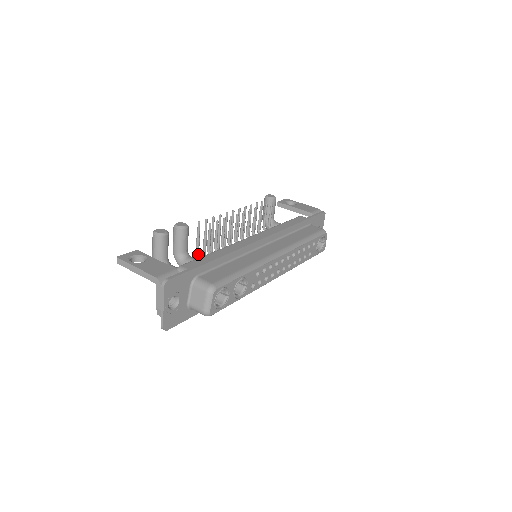
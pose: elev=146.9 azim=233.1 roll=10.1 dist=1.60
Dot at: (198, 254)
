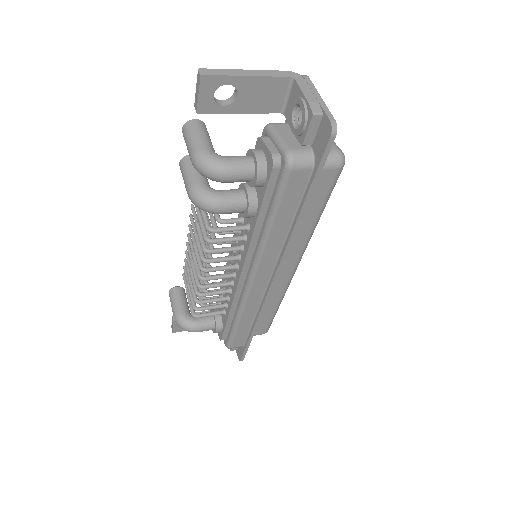
Dot at: (208, 221)
